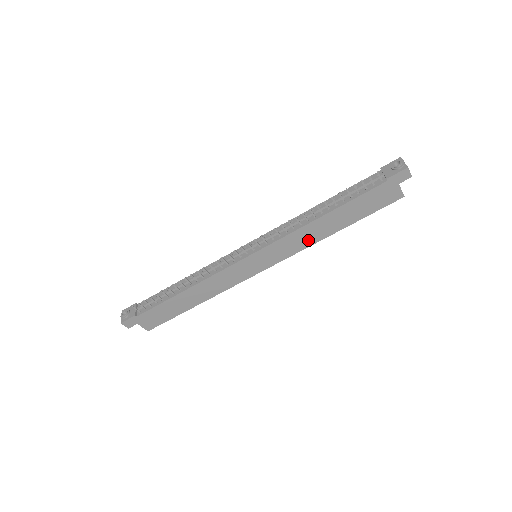
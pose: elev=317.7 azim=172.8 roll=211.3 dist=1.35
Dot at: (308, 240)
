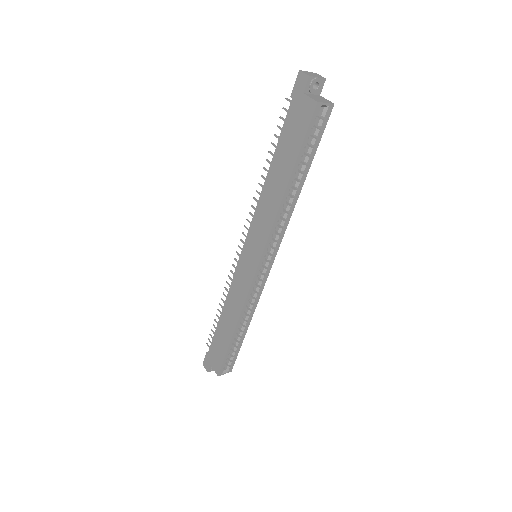
Dot at: (271, 211)
